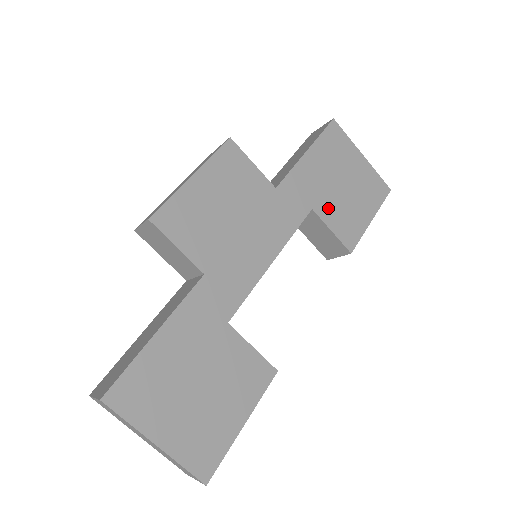
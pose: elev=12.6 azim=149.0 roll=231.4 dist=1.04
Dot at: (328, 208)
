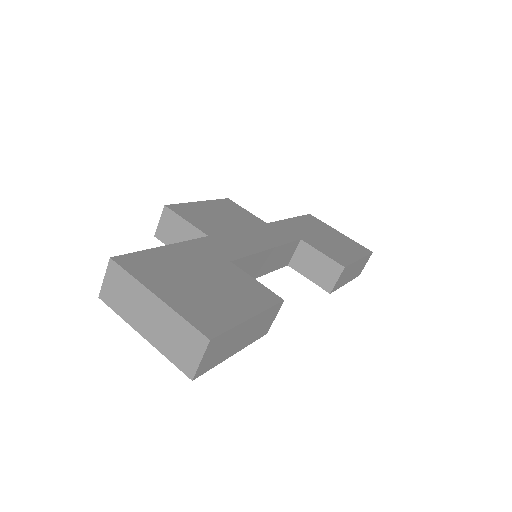
Dot at: (315, 243)
